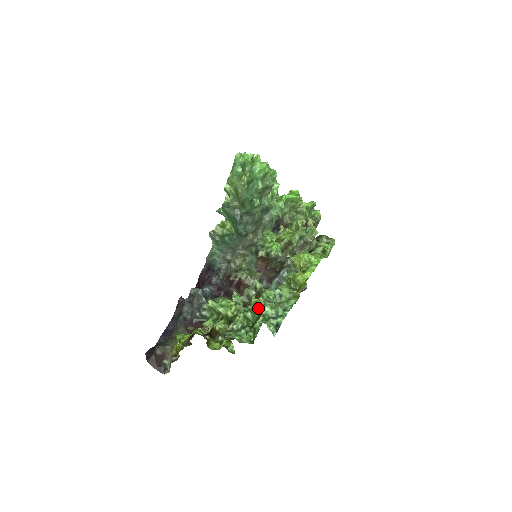
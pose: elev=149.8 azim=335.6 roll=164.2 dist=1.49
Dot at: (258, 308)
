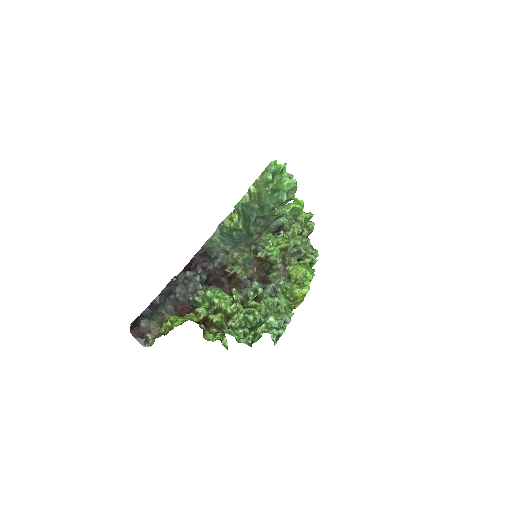
Dot at: occluded
